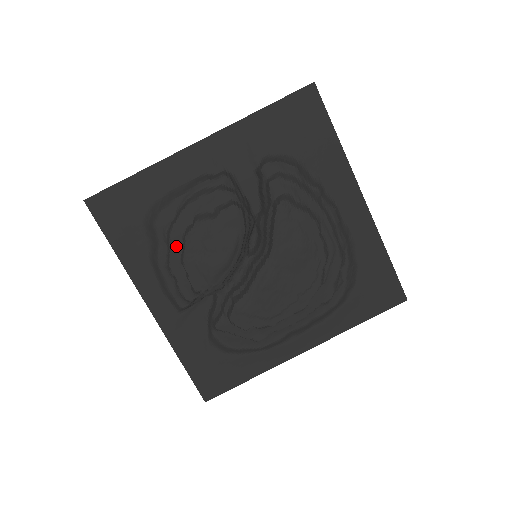
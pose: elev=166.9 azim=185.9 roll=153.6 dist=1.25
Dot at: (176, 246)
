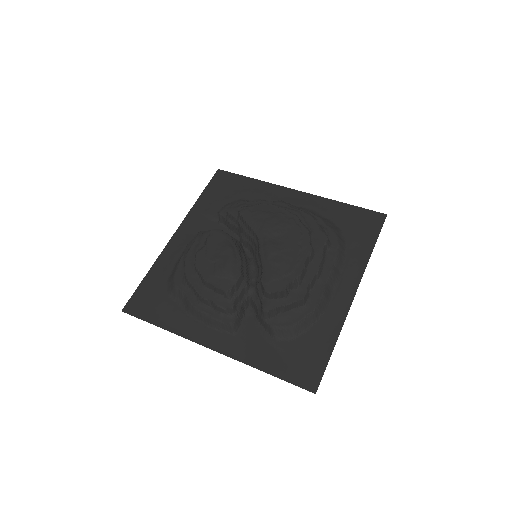
Dot at: (195, 281)
